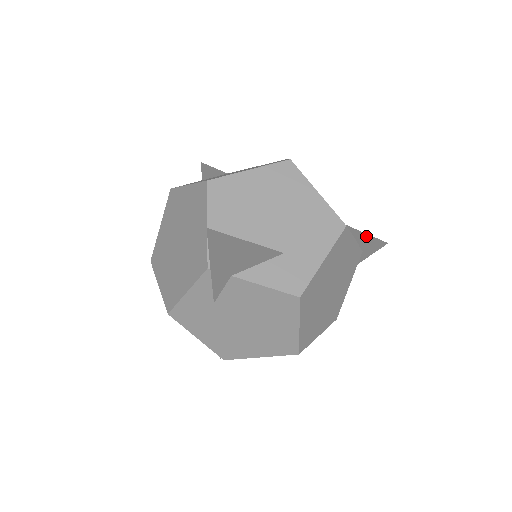
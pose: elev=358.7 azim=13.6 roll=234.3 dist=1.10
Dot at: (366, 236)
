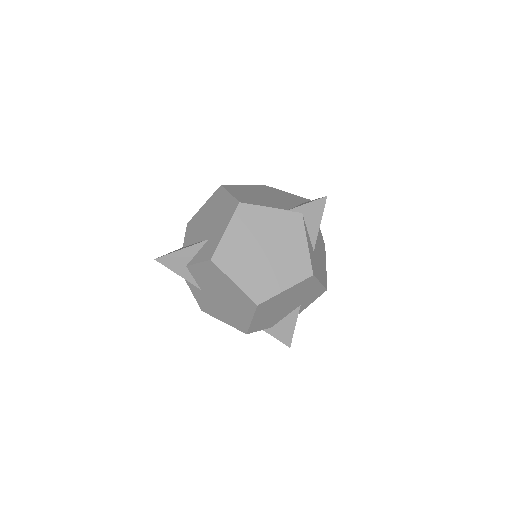
Dot at: occluded
